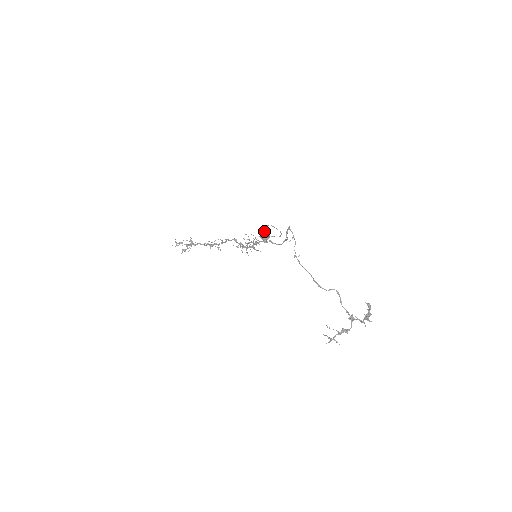
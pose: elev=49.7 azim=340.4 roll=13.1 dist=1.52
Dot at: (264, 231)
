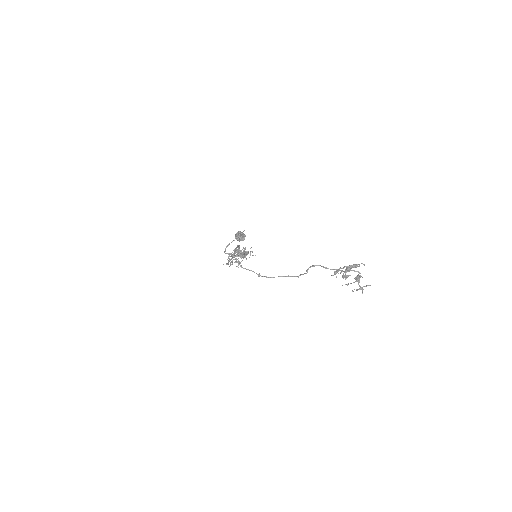
Dot at: occluded
